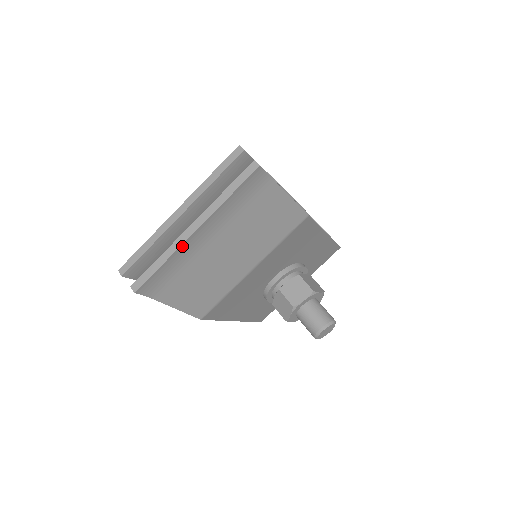
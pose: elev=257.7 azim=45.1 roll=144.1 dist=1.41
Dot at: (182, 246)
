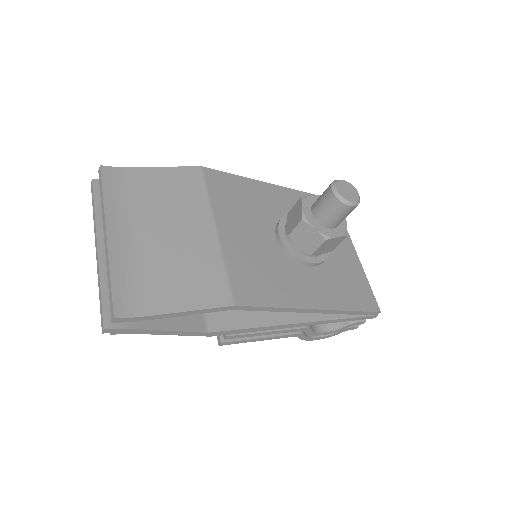
Dot at: (110, 252)
